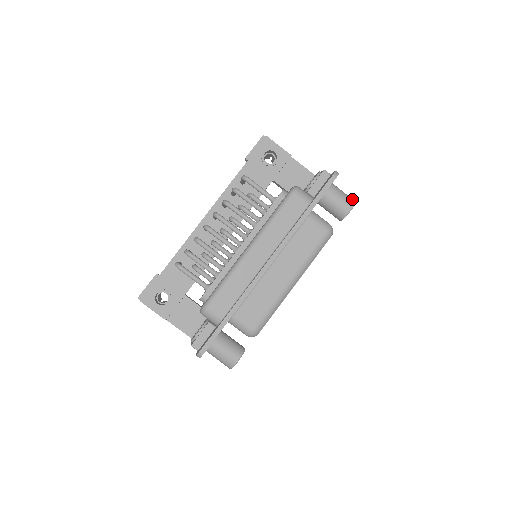
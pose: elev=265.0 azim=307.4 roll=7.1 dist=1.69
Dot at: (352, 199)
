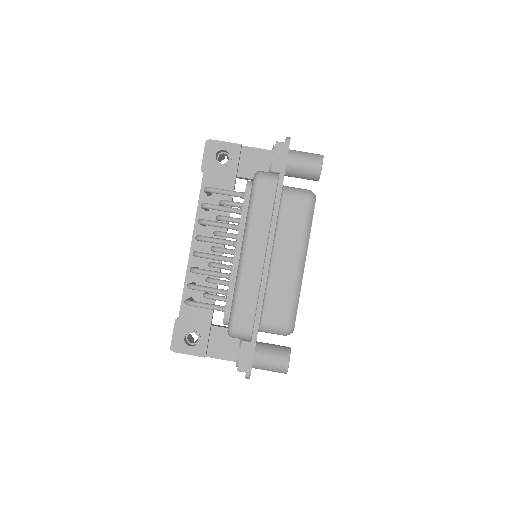
Dot at: (318, 155)
